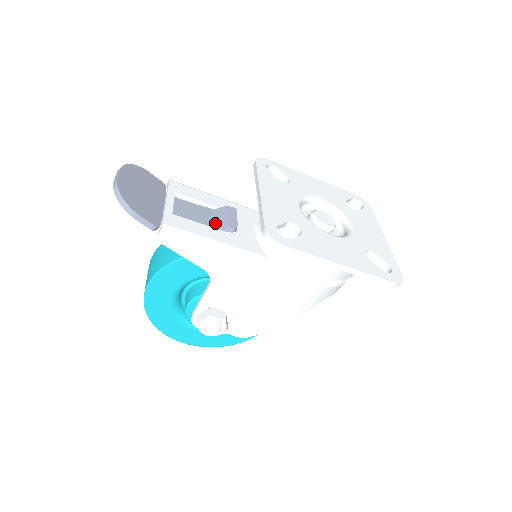
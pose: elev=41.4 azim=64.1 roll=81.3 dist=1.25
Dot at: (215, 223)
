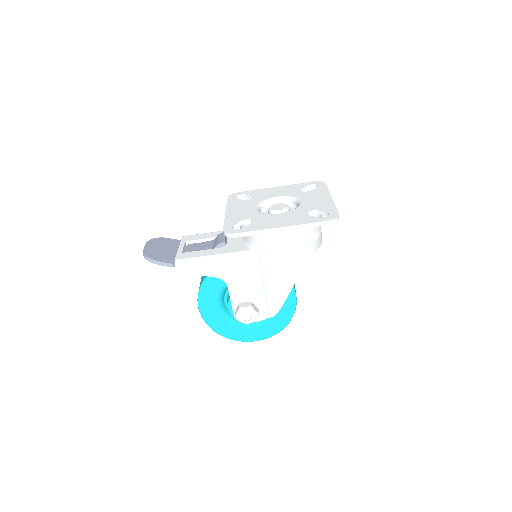
Dot at: (213, 247)
